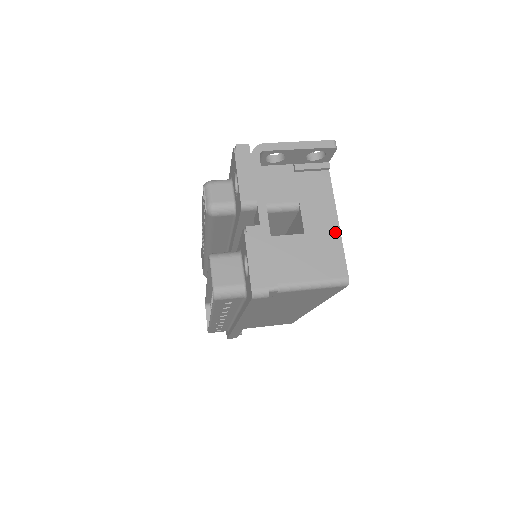
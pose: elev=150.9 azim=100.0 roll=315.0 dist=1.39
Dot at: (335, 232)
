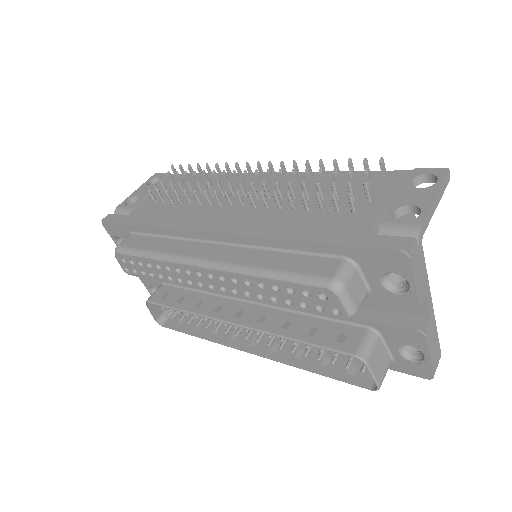
Dot at: occluded
